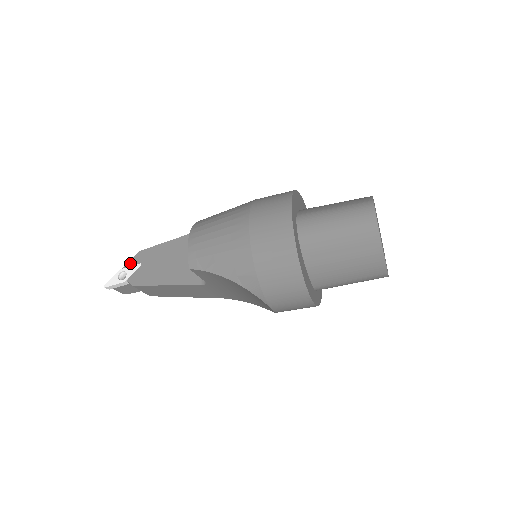
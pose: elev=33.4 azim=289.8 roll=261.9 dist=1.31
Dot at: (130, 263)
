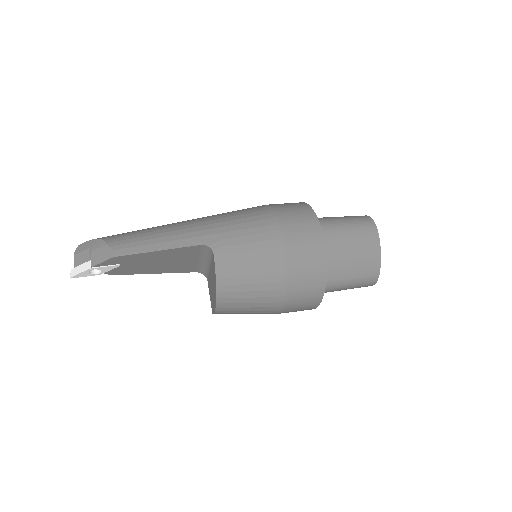
Dot at: (102, 264)
